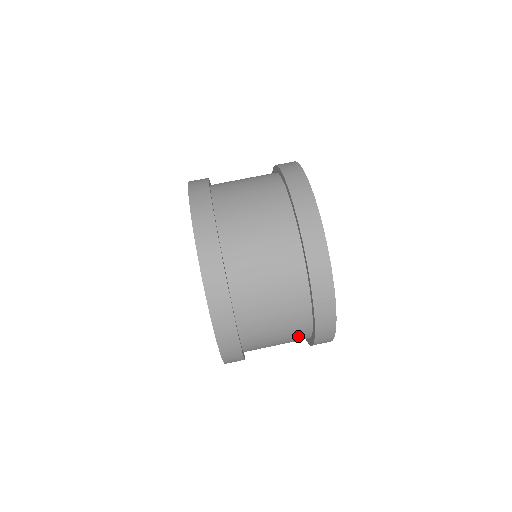
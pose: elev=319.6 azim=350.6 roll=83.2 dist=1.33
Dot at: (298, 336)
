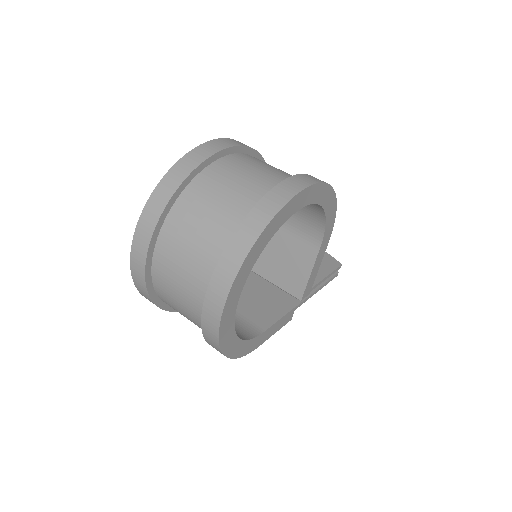
Dot at: (196, 314)
